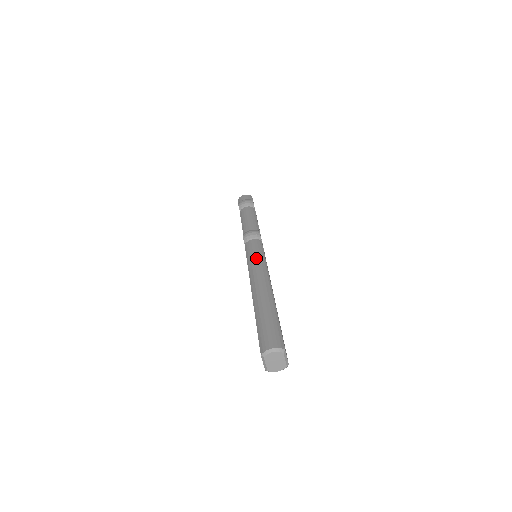
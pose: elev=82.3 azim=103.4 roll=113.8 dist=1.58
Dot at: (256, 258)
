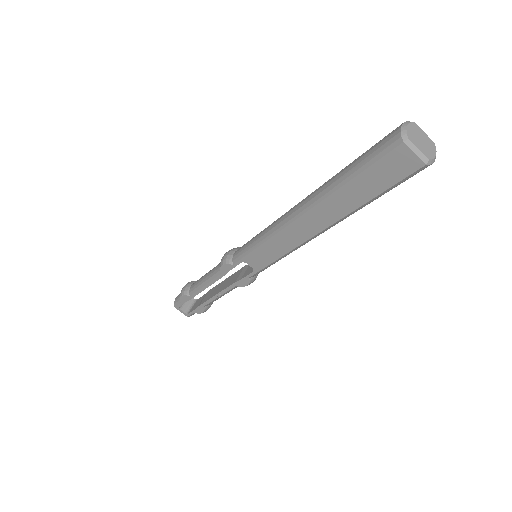
Dot at: (261, 232)
